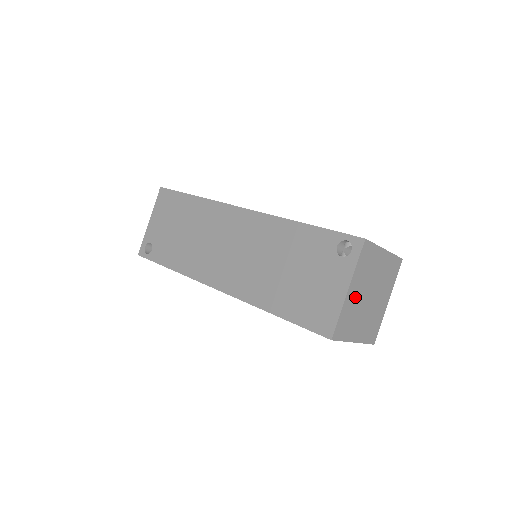
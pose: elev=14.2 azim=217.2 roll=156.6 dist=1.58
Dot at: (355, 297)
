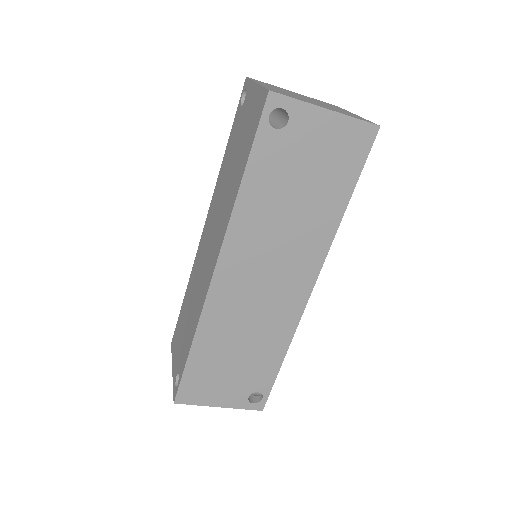
Dot at: (278, 90)
